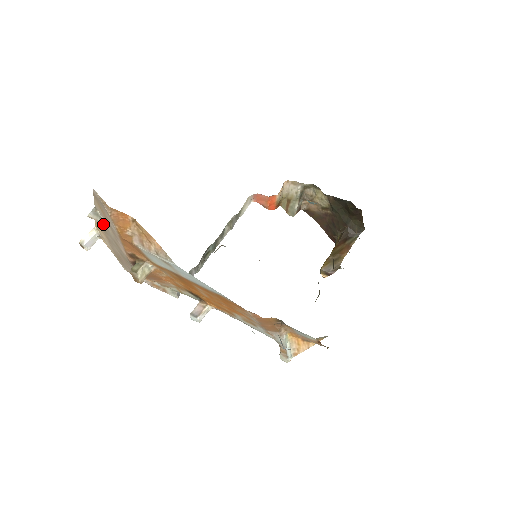
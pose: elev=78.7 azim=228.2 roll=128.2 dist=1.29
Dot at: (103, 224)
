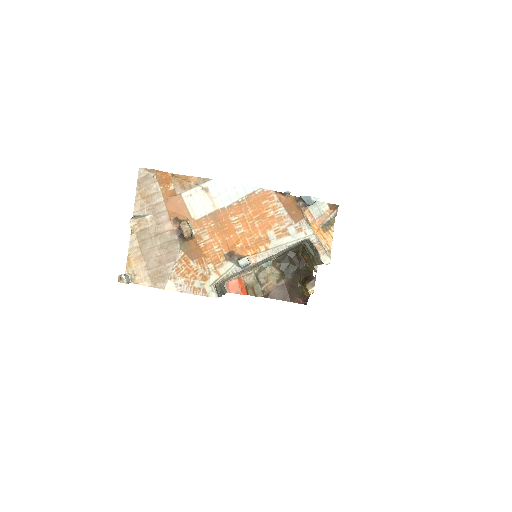
Dot at: (141, 232)
